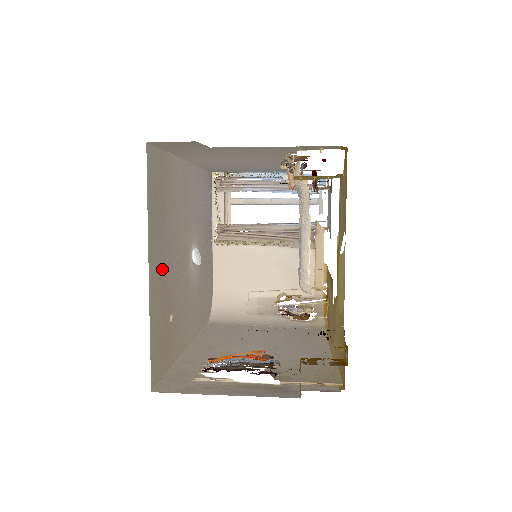
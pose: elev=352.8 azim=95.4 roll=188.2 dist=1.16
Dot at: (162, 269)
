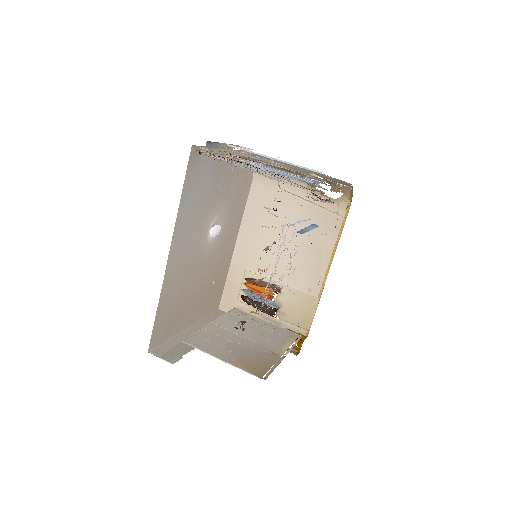
Dot at: (194, 305)
